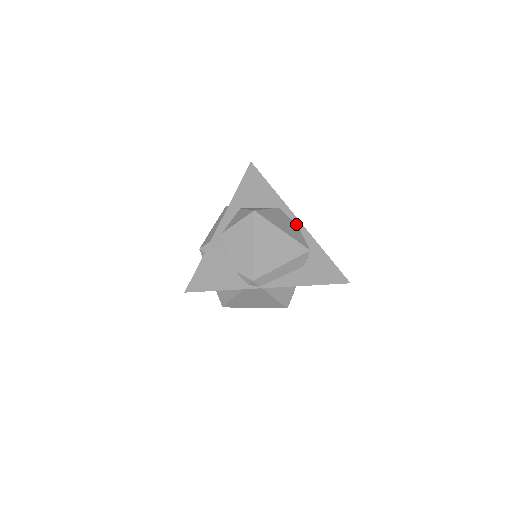
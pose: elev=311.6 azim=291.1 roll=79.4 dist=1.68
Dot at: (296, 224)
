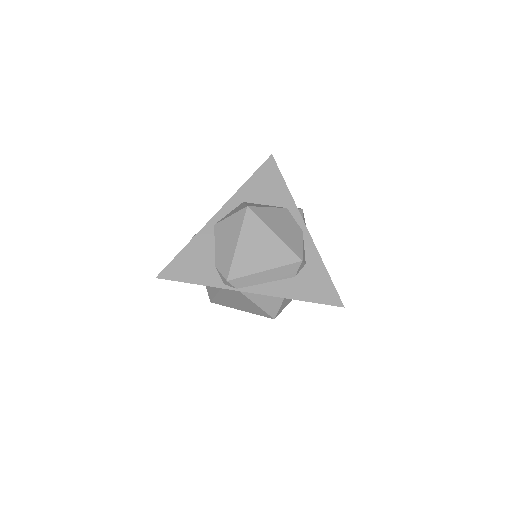
Dot at: (301, 229)
